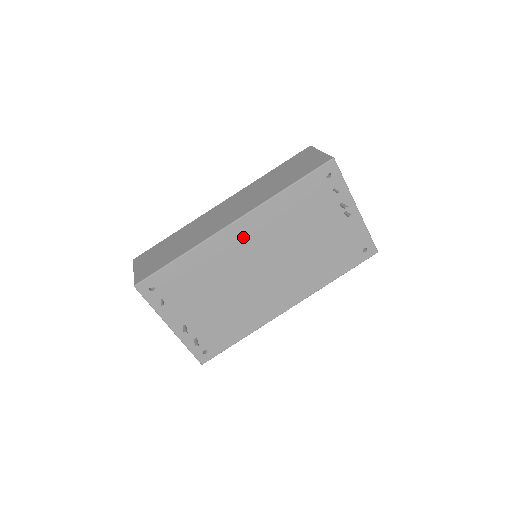
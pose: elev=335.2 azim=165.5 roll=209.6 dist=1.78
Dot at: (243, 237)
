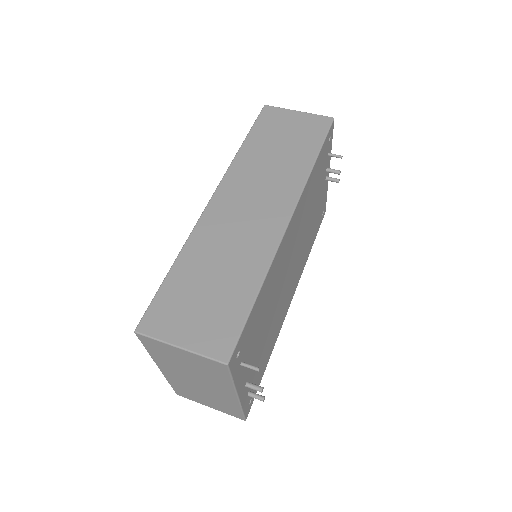
Dot at: (291, 235)
